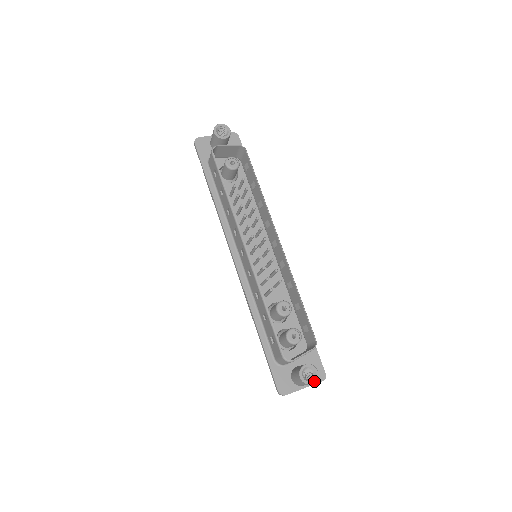
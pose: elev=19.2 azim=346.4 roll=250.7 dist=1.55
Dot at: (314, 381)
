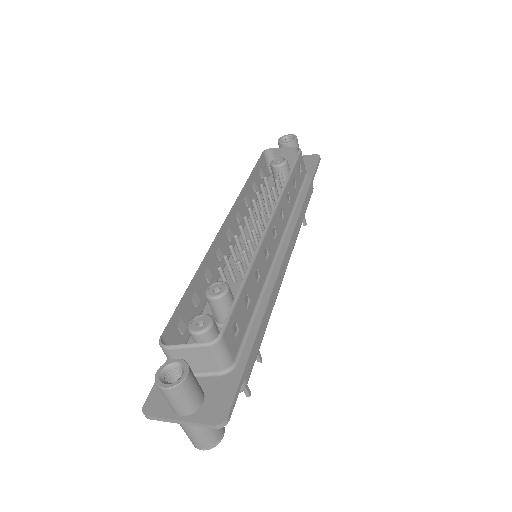
Dot at: (170, 385)
